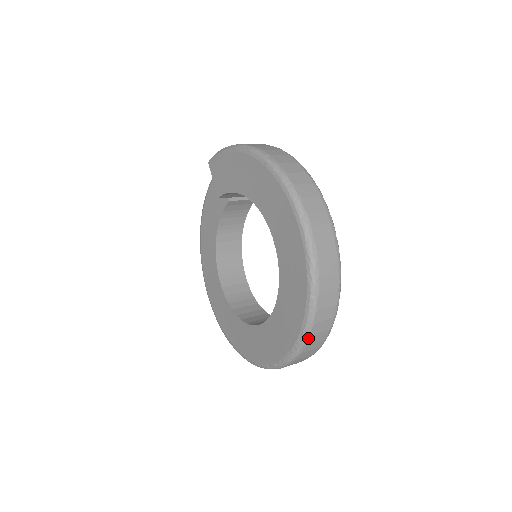
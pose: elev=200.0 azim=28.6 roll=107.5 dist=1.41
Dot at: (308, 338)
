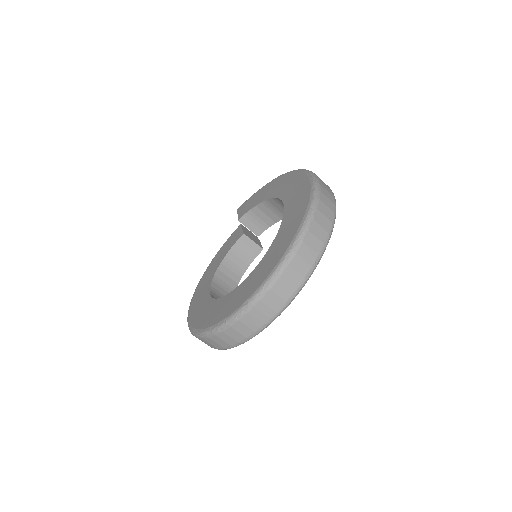
Dot at: (299, 245)
